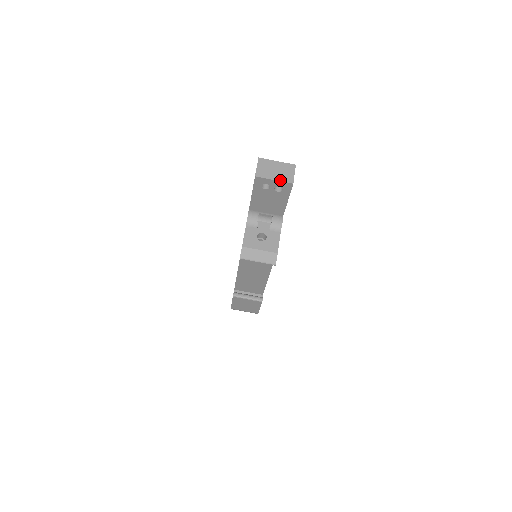
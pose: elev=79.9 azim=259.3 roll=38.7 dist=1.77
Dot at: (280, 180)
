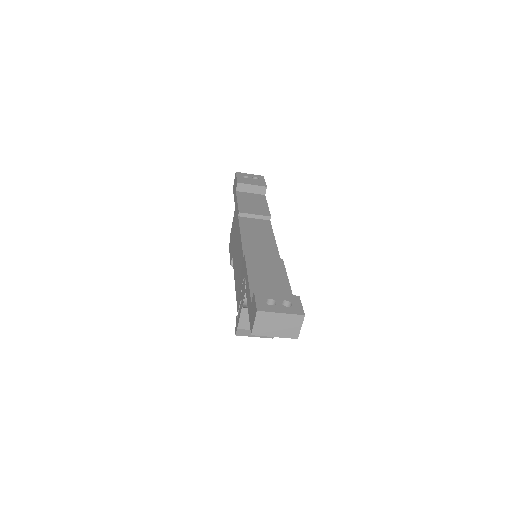
Dot at: (282, 337)
